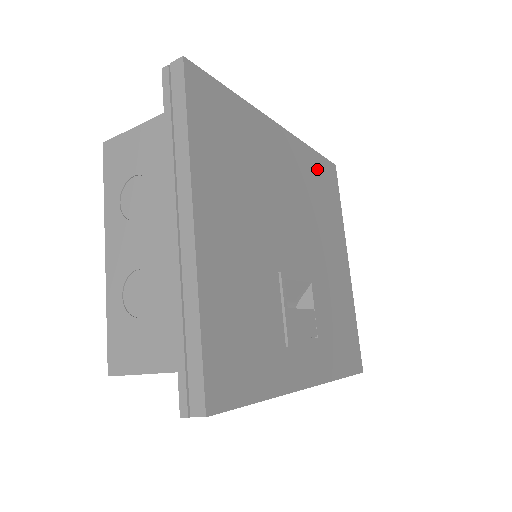
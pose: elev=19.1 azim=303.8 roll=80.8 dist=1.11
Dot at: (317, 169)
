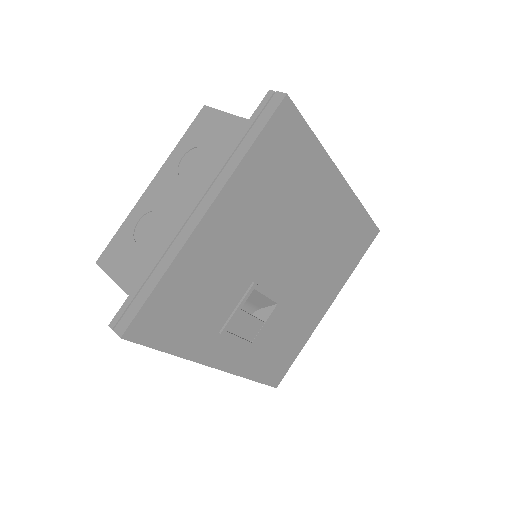
Dot at: (356, 226)
